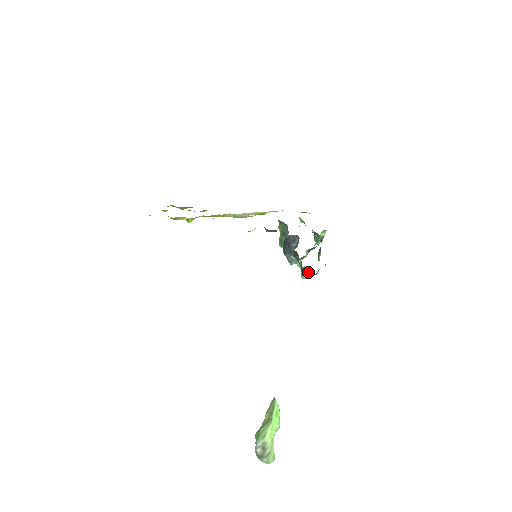
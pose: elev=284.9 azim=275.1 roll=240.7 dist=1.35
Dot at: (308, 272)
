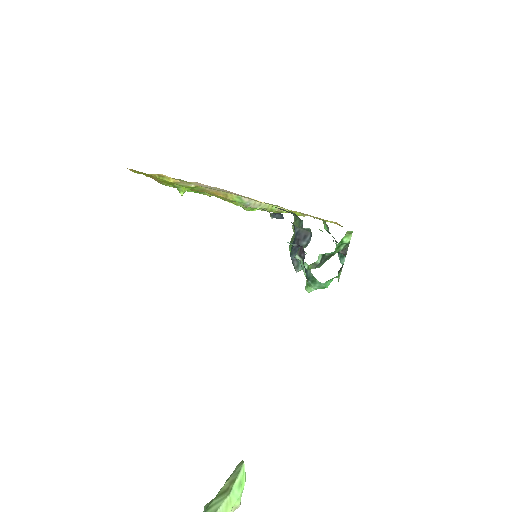
Dot at: (314, 279)
